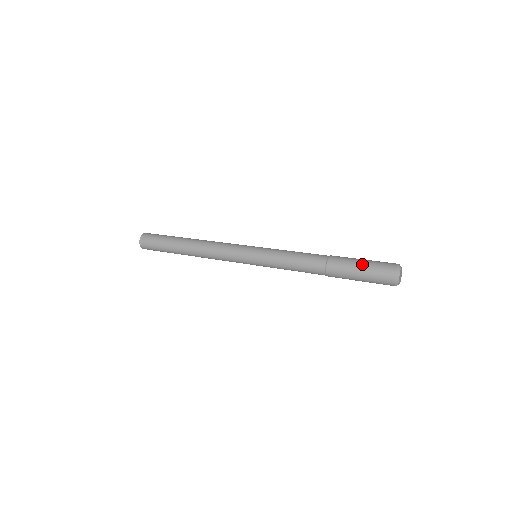
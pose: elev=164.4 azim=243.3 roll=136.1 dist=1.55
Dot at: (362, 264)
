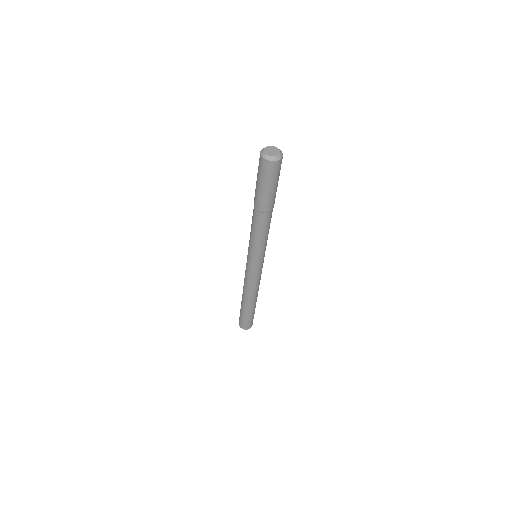
Dot at: occluded
